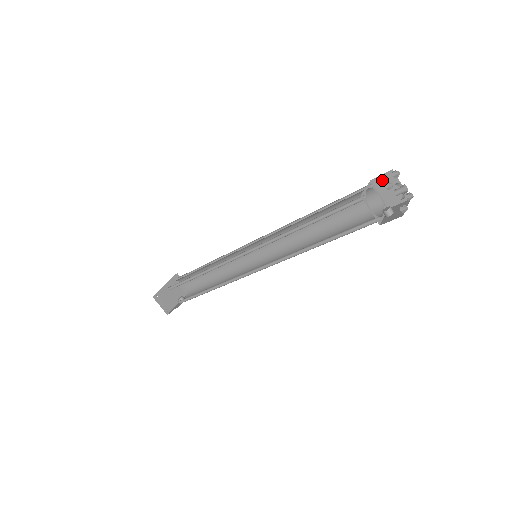
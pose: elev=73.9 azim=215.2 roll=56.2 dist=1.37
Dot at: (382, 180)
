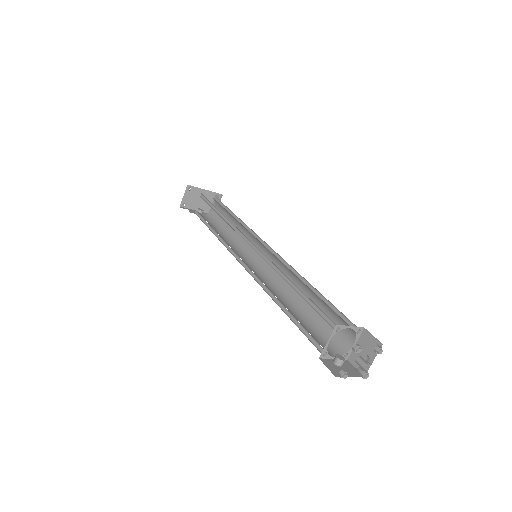
Dot at: (369, 339)
